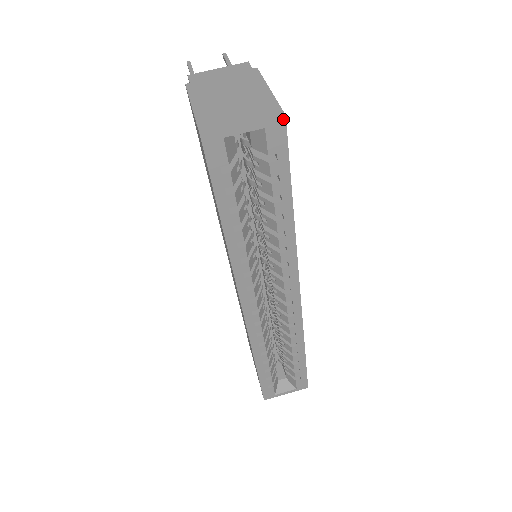
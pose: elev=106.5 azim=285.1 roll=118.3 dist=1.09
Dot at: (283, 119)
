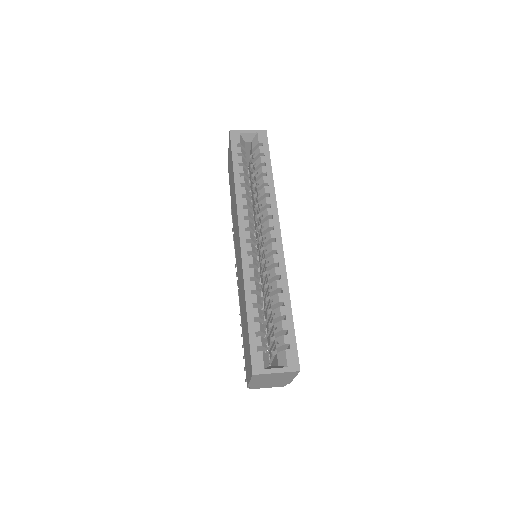
Dot at: (265, 131)
